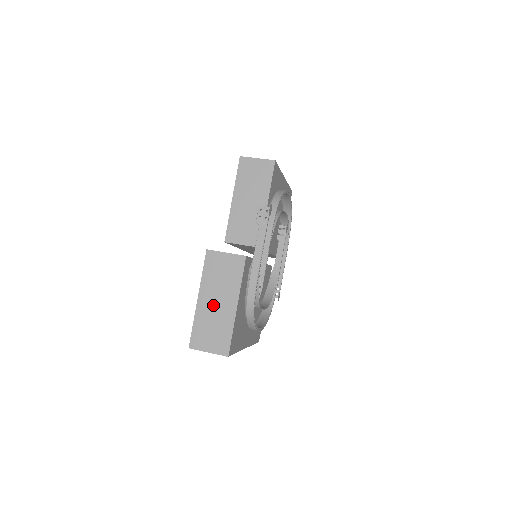
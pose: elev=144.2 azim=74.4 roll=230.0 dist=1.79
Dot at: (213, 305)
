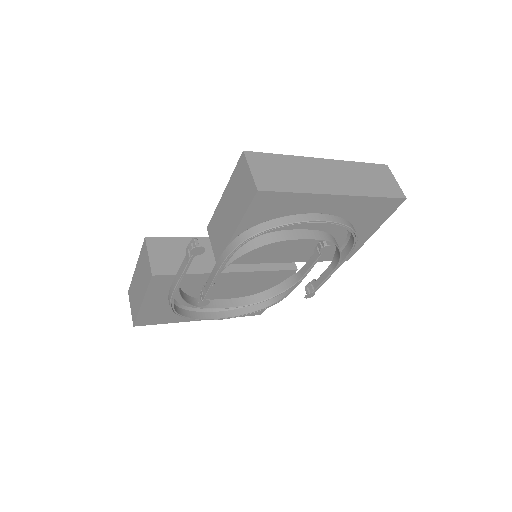
Dot at: (137, 283)
